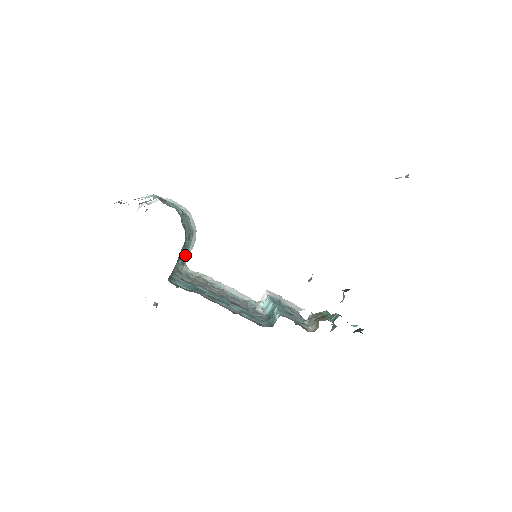
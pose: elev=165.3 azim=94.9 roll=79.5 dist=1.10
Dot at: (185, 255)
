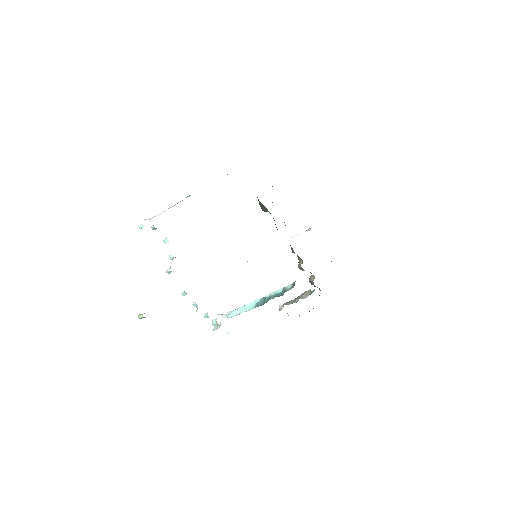
Dot at: occluded
